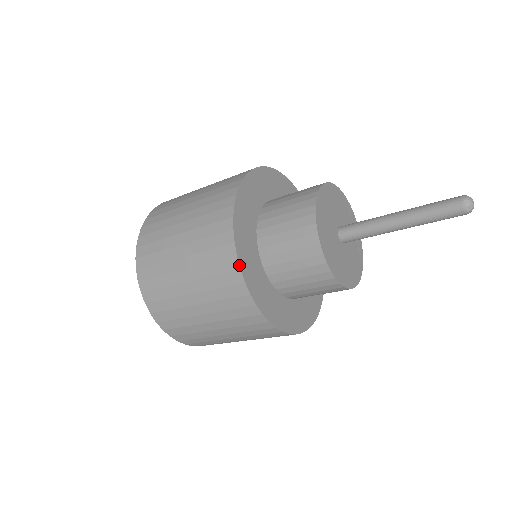
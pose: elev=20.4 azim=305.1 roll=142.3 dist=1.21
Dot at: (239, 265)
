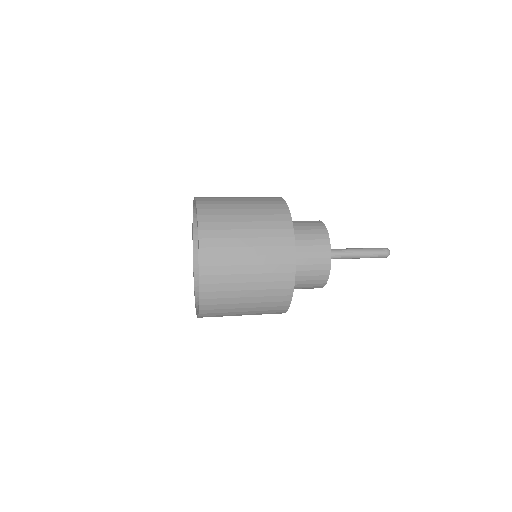
Dot at: occluded
